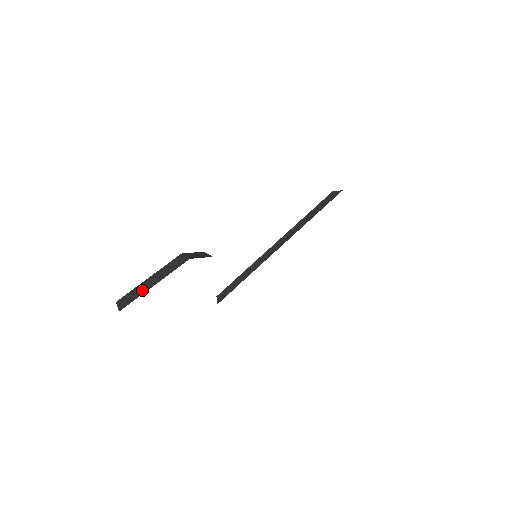
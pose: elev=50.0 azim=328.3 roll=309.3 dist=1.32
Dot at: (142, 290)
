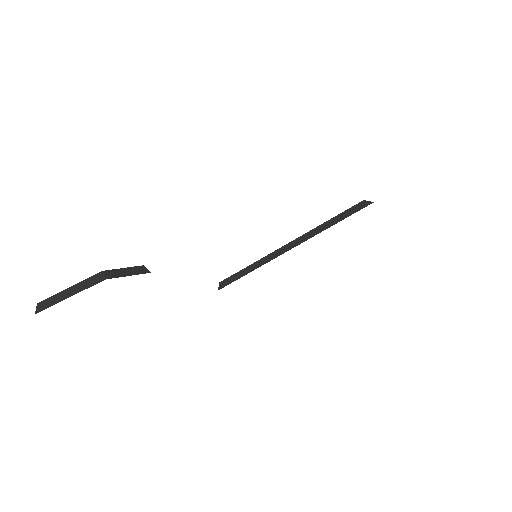
Dot at: (58, 299)
